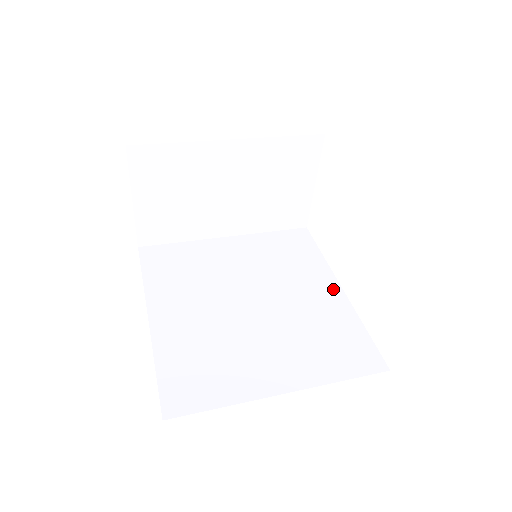
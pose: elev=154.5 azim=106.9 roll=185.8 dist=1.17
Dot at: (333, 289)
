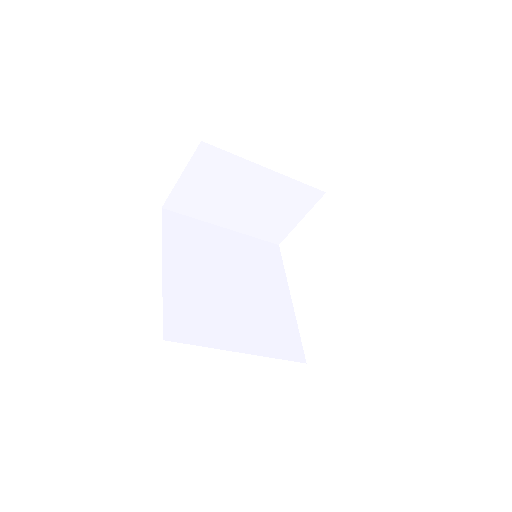
Dot at: (286, 297)
